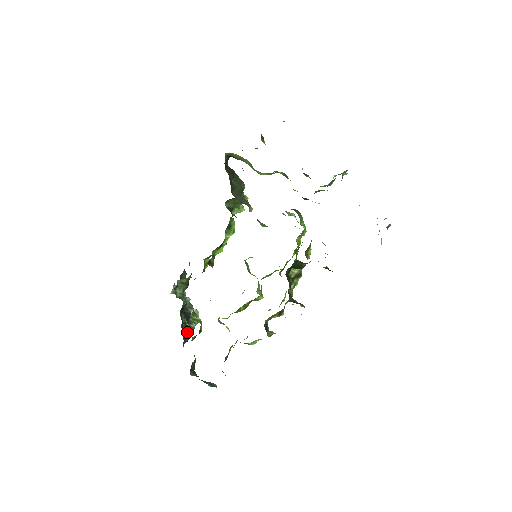
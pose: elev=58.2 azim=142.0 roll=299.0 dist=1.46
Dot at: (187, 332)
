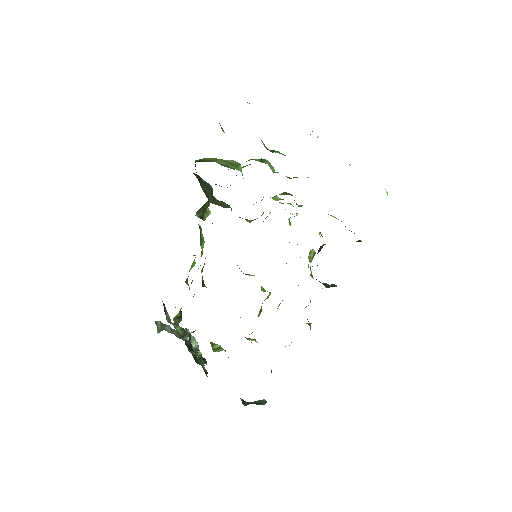
Dot at: occluded
